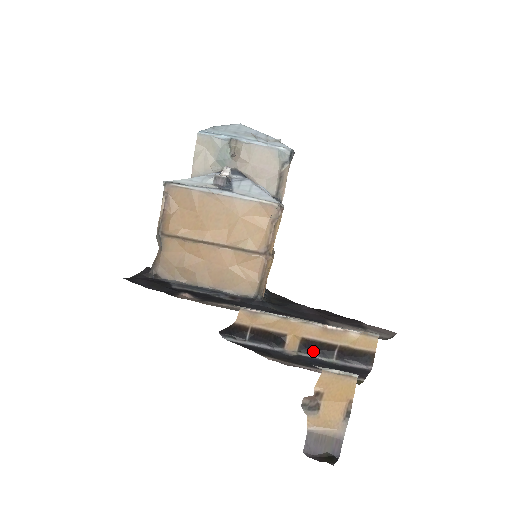
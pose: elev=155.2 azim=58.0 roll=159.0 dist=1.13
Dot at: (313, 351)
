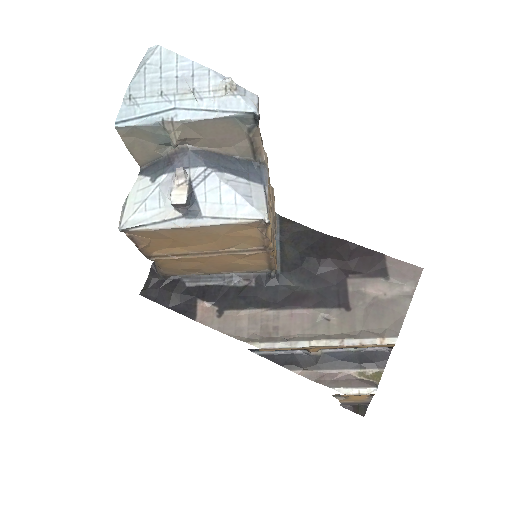
Dot at: occluded
